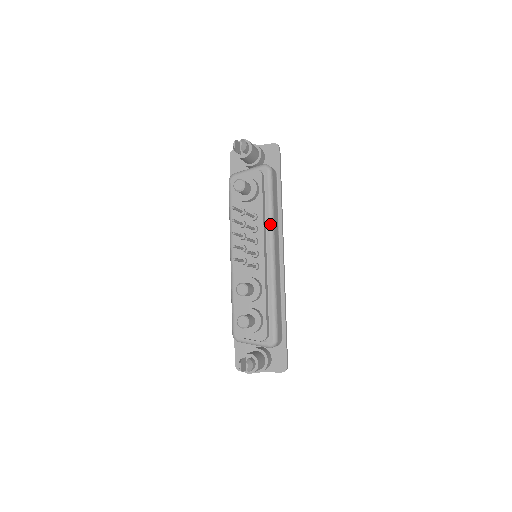
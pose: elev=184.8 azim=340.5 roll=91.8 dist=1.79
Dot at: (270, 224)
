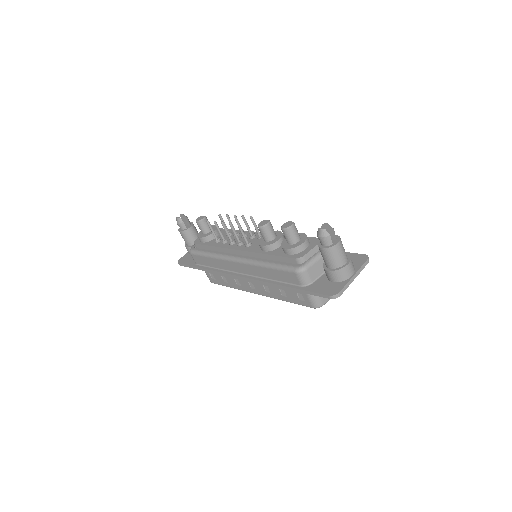
Dot at: occluded
